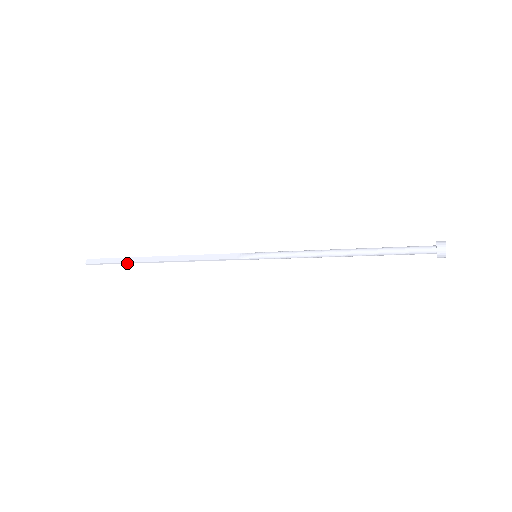
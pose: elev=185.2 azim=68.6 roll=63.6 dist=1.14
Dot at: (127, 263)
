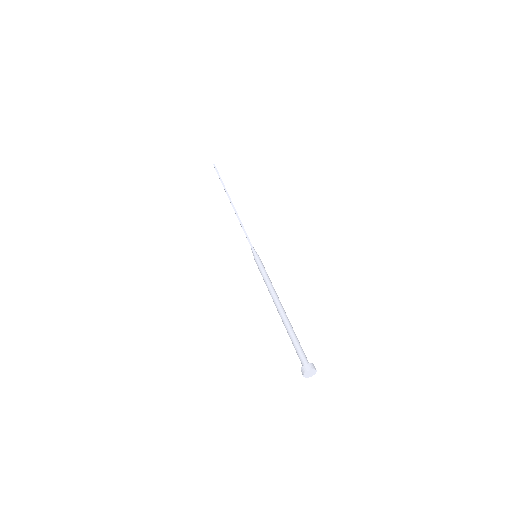
Dot at: occluded
